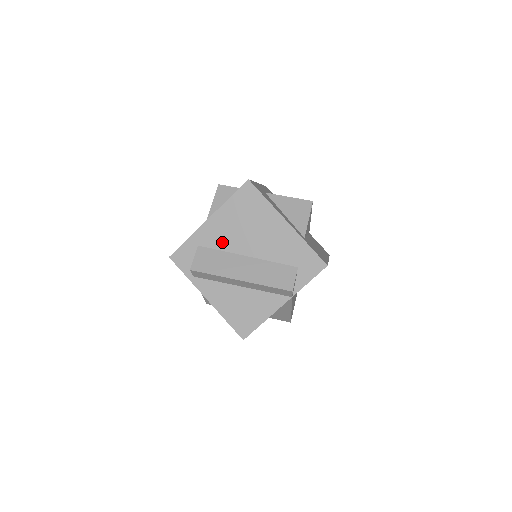
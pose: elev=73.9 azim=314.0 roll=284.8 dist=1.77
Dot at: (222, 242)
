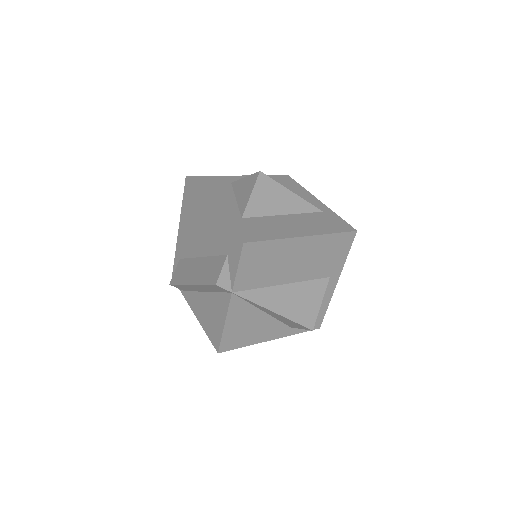
Dot at: (188, 249)
